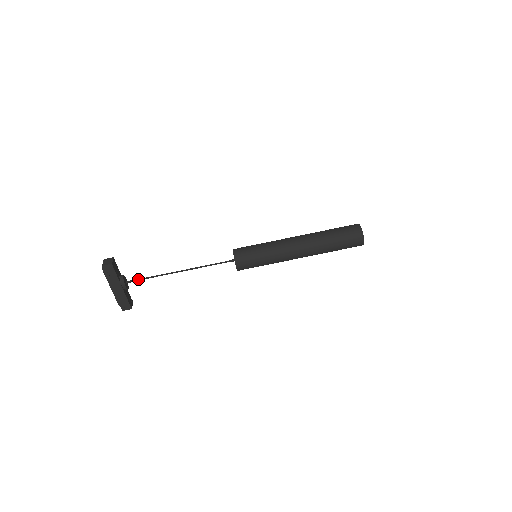
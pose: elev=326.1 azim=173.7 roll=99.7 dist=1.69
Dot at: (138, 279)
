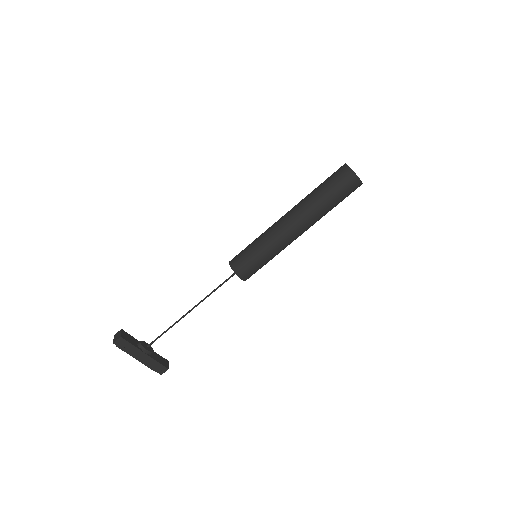
Dot at: (156, 338)
